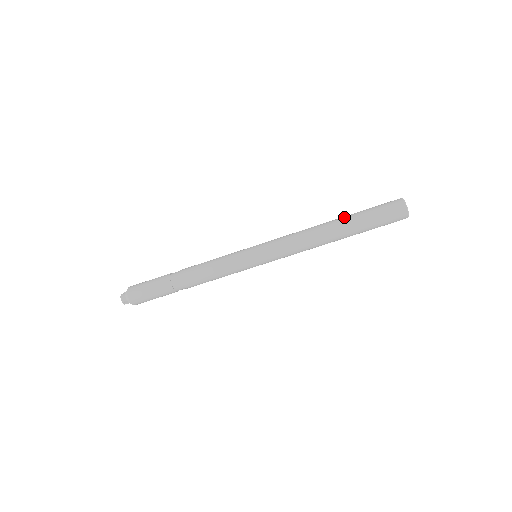
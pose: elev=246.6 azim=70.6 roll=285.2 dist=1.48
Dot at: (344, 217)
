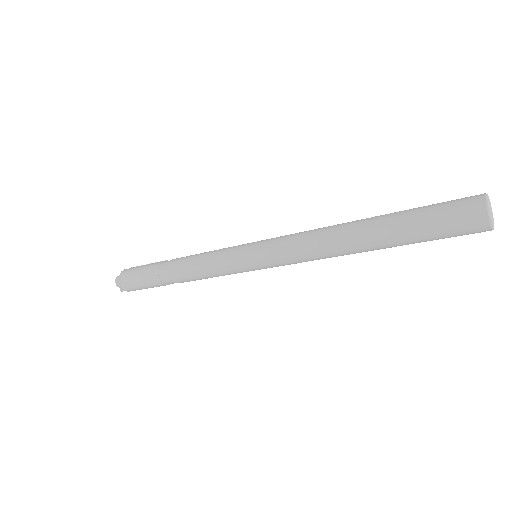
Dot at: (378, 224)
